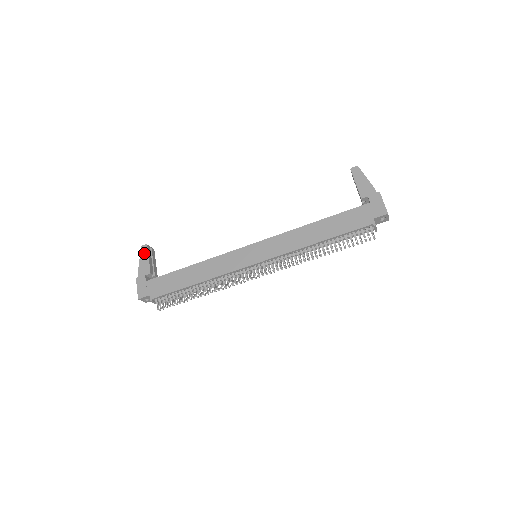
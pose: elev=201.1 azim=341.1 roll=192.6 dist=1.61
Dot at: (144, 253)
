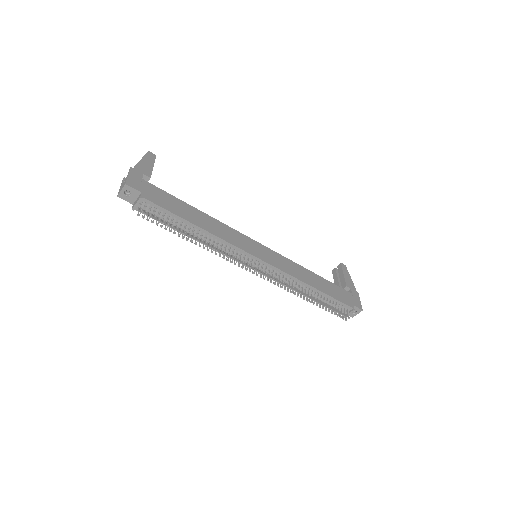
Dot at: (150, 158)
